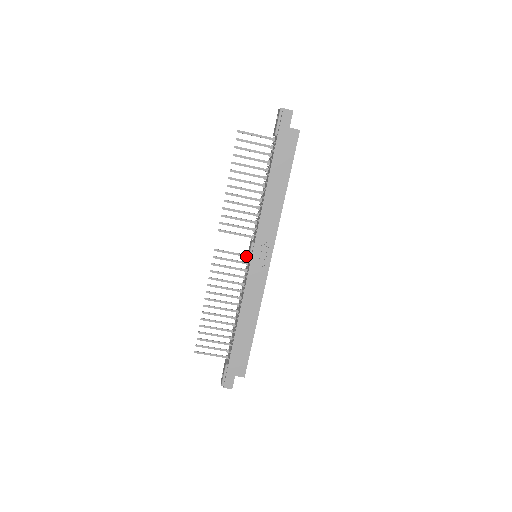
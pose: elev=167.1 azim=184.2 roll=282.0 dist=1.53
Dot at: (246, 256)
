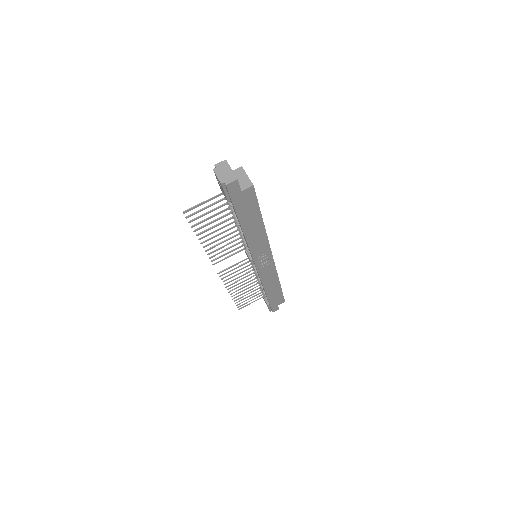
Dot at: occluded
